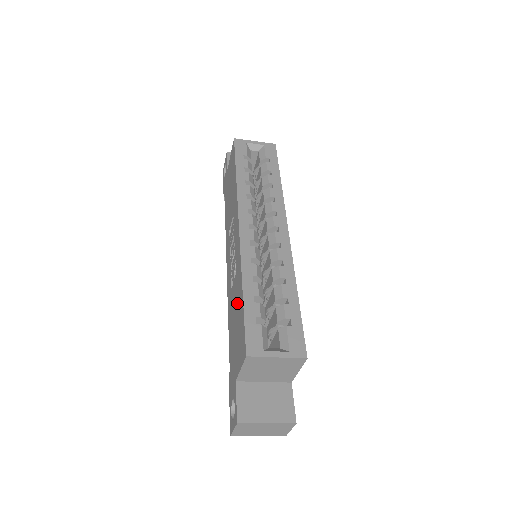
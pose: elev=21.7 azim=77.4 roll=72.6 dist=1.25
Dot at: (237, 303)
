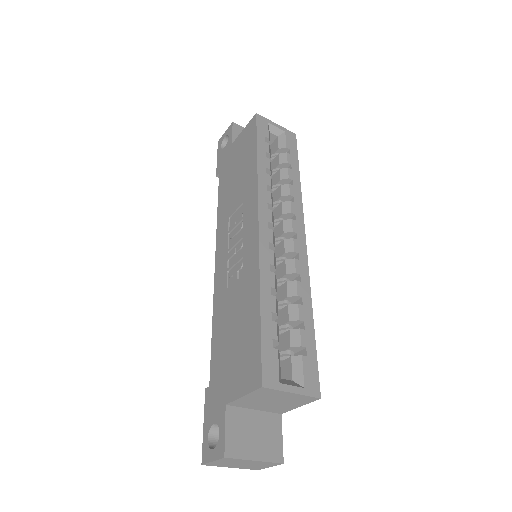
Dot at: (242, 312)
